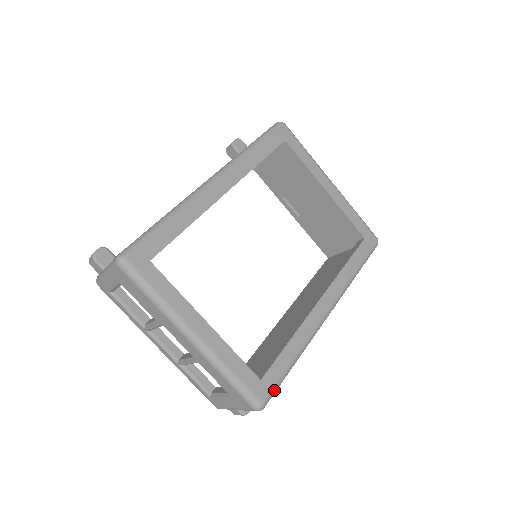
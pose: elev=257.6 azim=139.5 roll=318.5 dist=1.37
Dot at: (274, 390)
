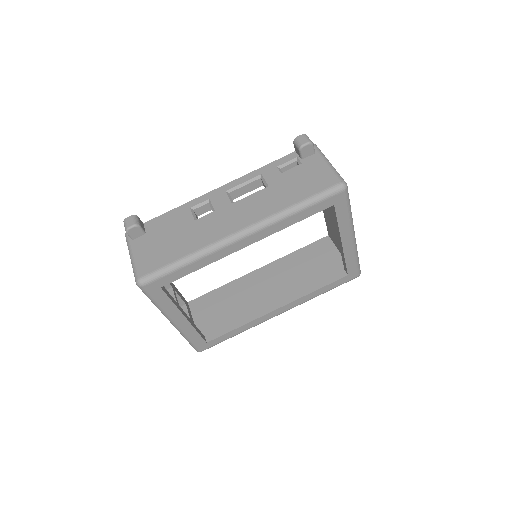
Dot at: occluded
